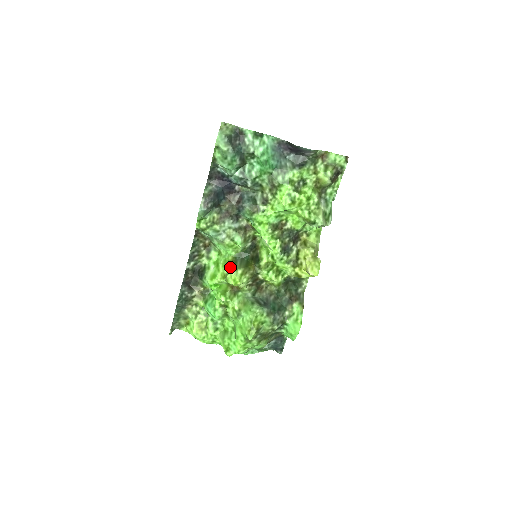
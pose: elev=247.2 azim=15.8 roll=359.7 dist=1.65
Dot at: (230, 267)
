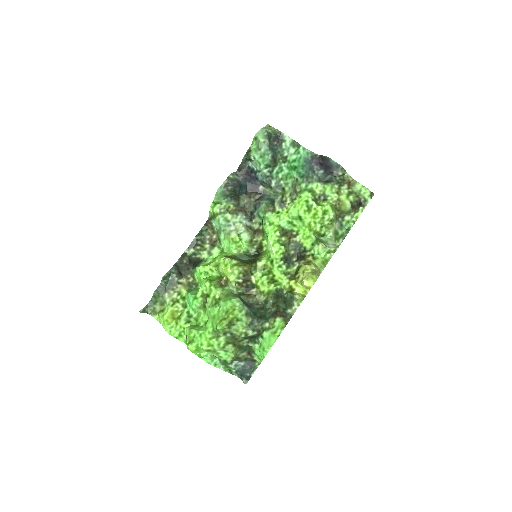
Dot at: occluded
